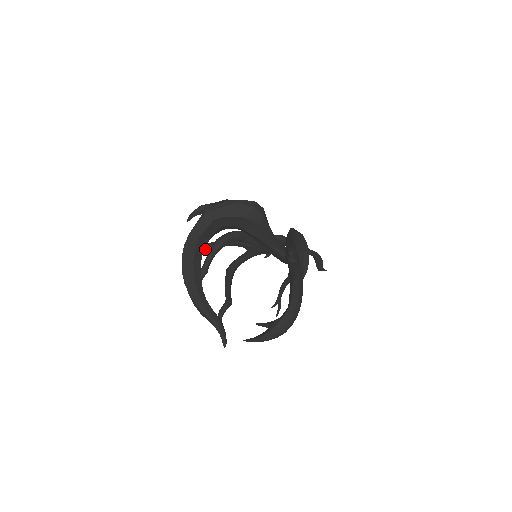
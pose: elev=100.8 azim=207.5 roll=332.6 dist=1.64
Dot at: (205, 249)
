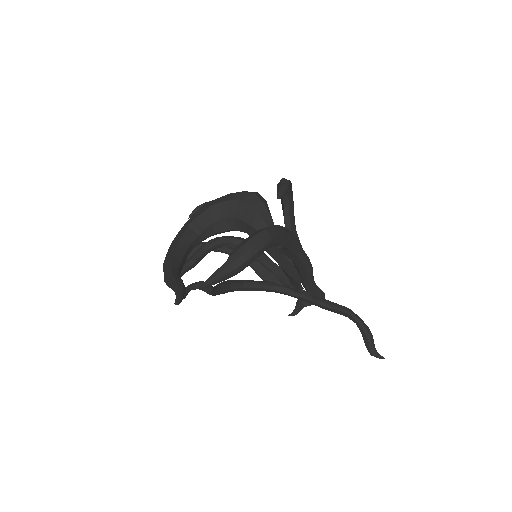
Dot at: (200, 244)
